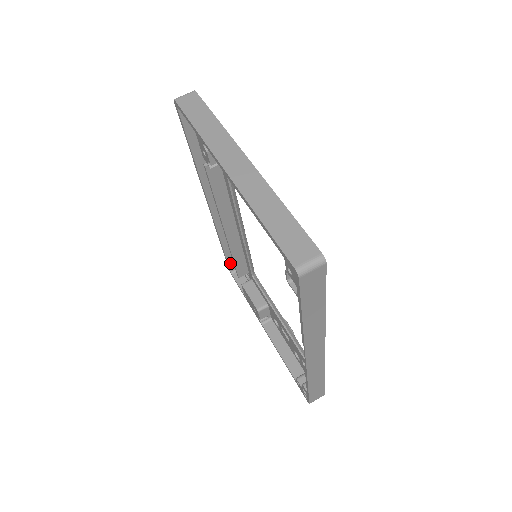
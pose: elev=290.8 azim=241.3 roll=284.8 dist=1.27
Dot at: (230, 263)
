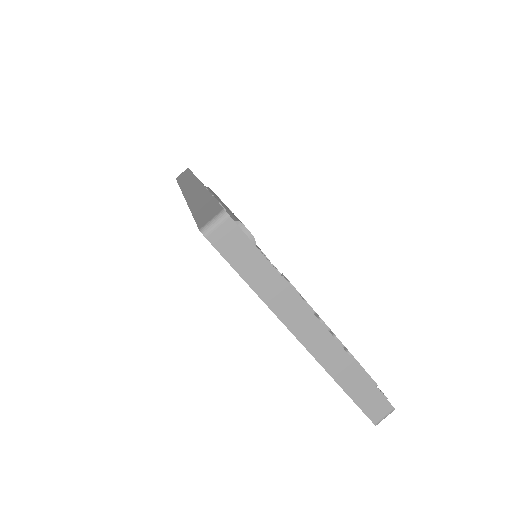
Dot at: occluded
